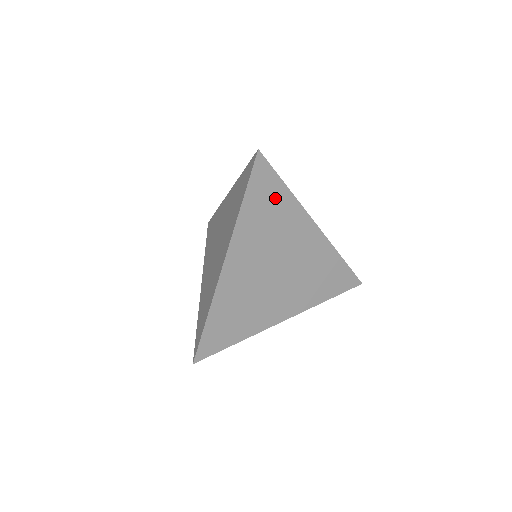
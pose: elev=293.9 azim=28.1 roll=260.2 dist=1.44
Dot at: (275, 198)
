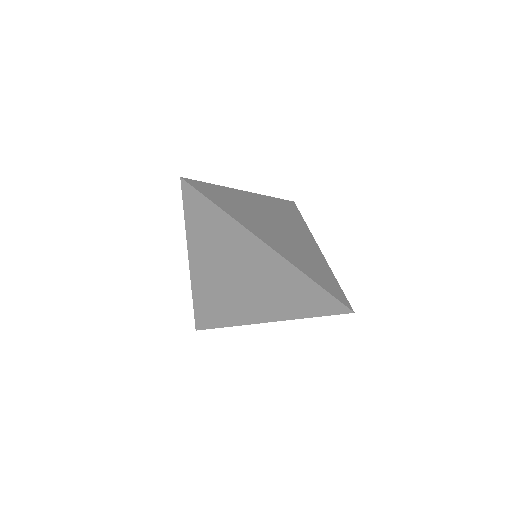
Dot at: occluded
